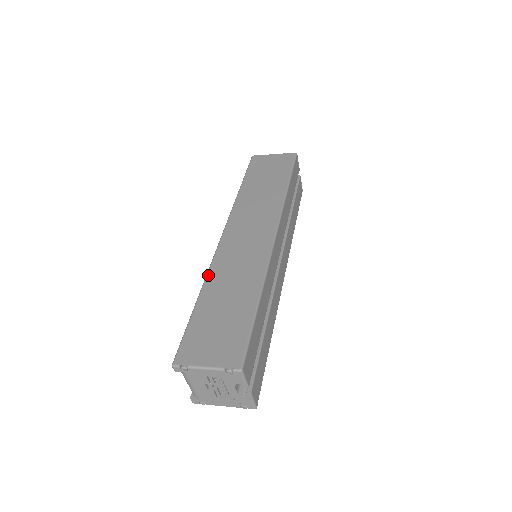
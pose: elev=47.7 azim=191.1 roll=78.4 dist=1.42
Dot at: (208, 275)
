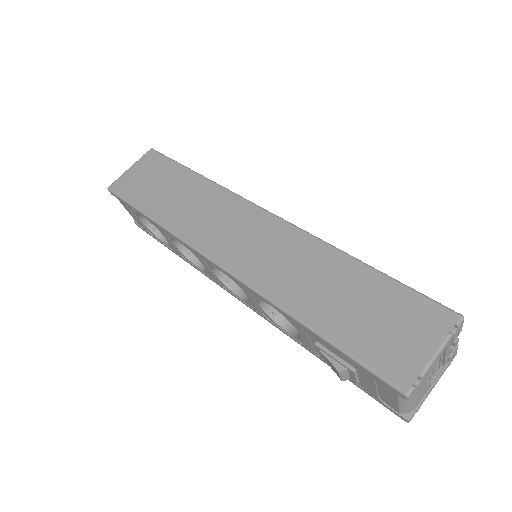
Dot at: (276, 301)
